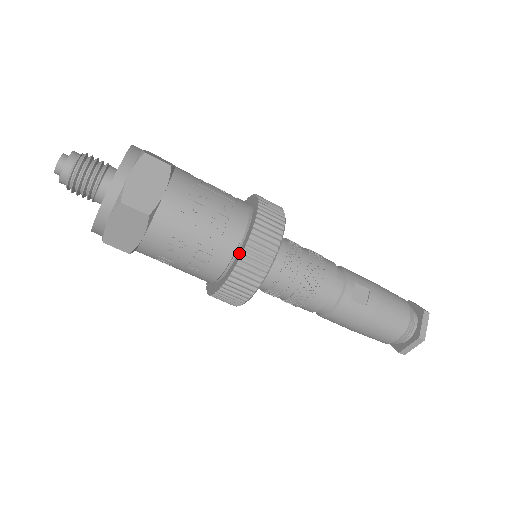
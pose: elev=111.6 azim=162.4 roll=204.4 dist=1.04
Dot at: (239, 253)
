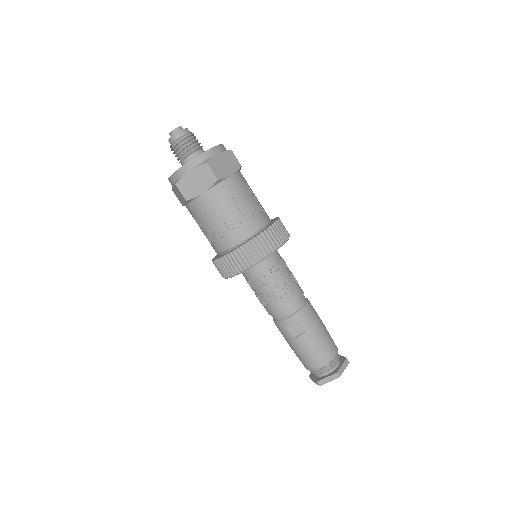
Dot at: (225, 254)
